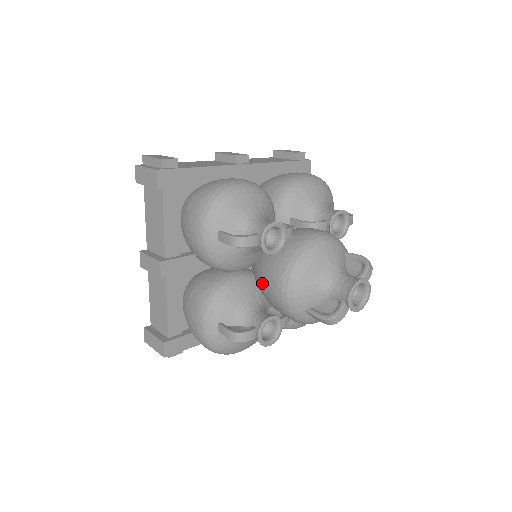
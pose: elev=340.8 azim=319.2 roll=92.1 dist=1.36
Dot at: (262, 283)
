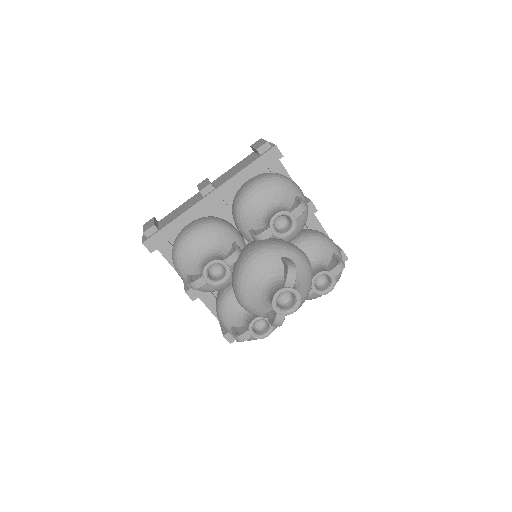
Dot at: occluded
